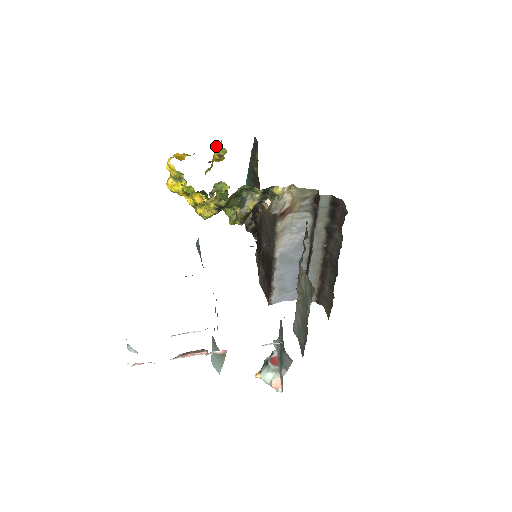
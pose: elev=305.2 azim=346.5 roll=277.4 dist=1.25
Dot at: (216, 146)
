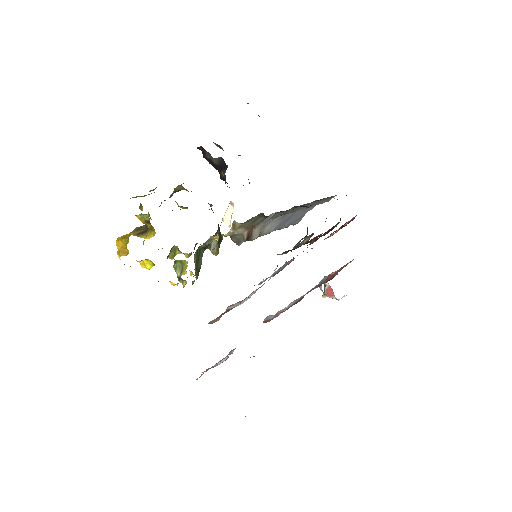
Dot at: occluded
